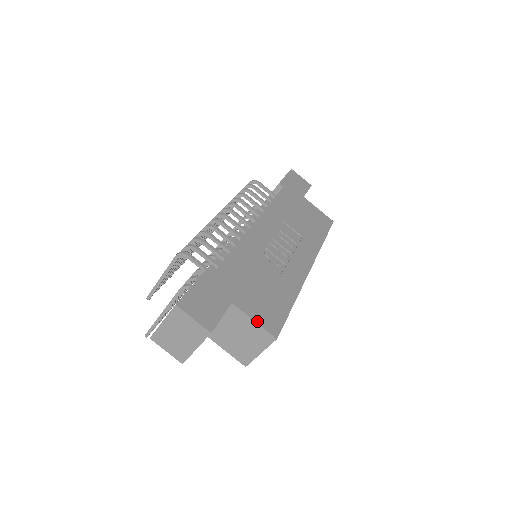
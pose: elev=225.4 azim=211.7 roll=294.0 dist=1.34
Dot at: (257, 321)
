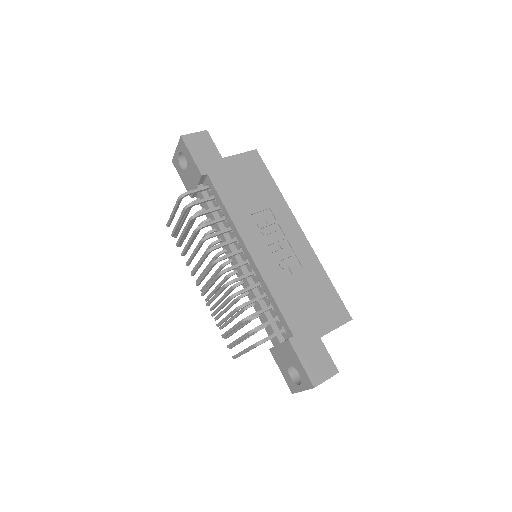
Dot at: (337, 326)
